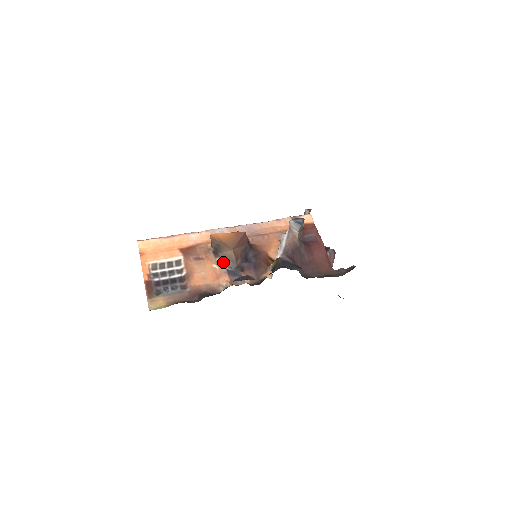
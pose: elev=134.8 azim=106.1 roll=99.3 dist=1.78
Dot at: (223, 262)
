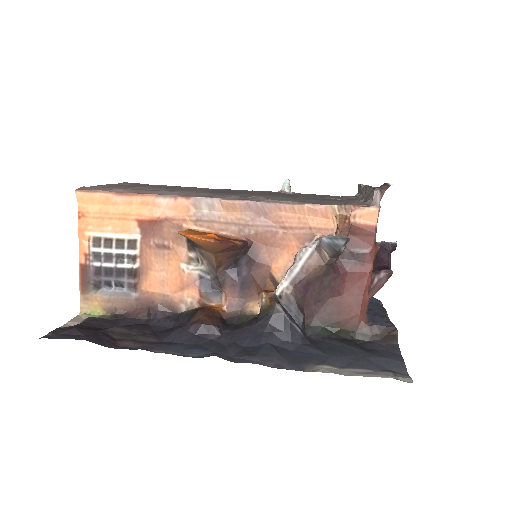
Dot at: (198, 260)
